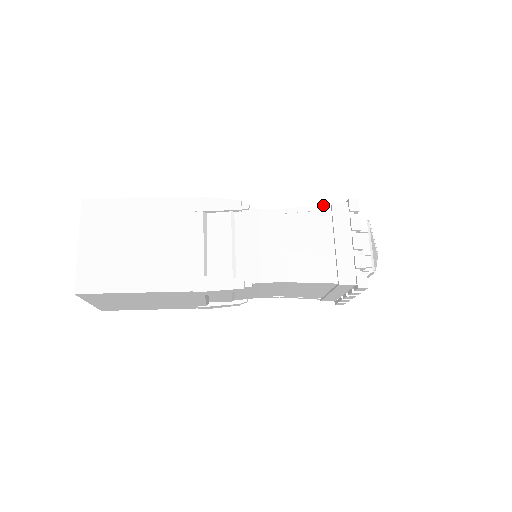
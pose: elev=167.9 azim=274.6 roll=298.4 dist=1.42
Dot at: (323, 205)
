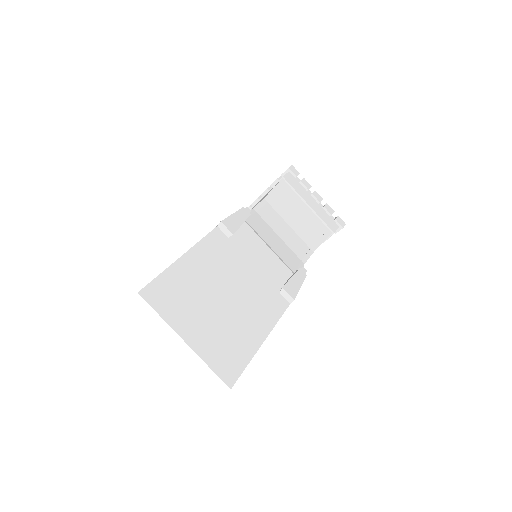
Dot at: (280, 182)
